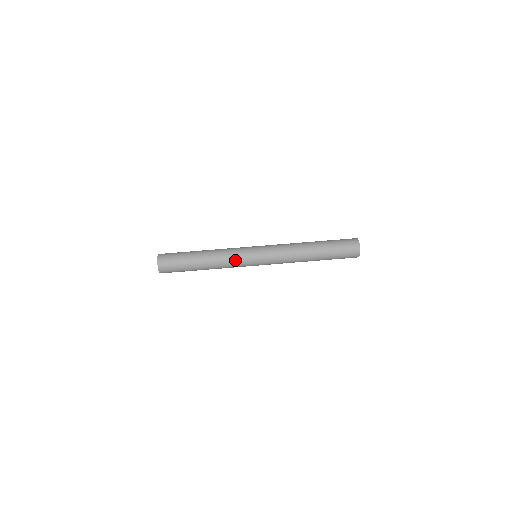
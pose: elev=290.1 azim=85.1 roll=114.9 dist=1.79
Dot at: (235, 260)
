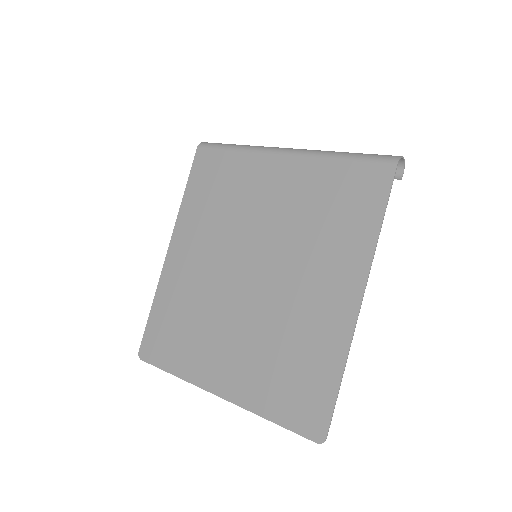
Dot at: occluded
